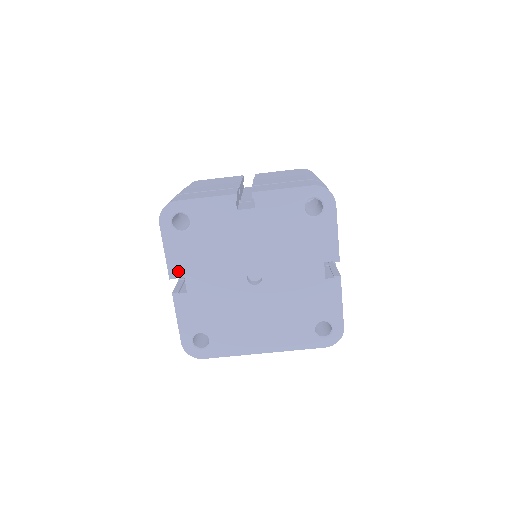
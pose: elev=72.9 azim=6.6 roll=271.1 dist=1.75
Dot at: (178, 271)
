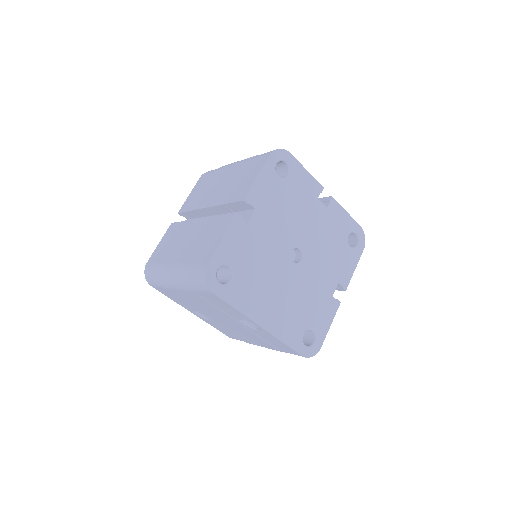
Dot at: (255, 200)
